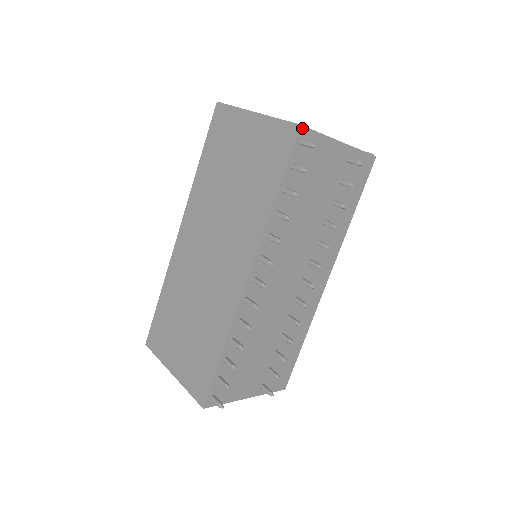
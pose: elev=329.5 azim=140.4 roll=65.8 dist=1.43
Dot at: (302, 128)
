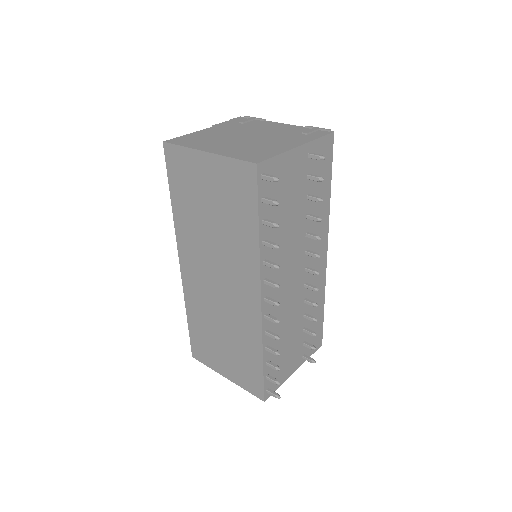
Dot at: (259, 165)
